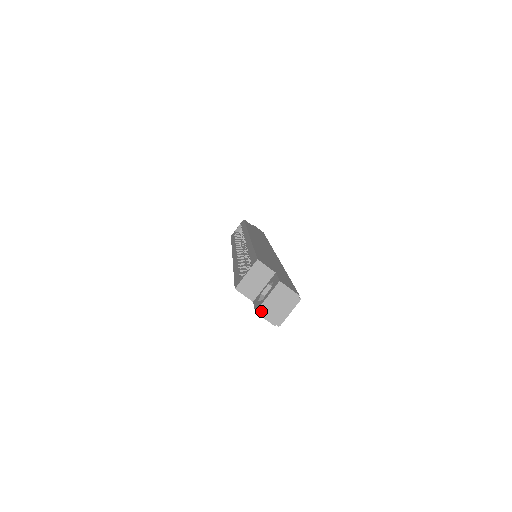
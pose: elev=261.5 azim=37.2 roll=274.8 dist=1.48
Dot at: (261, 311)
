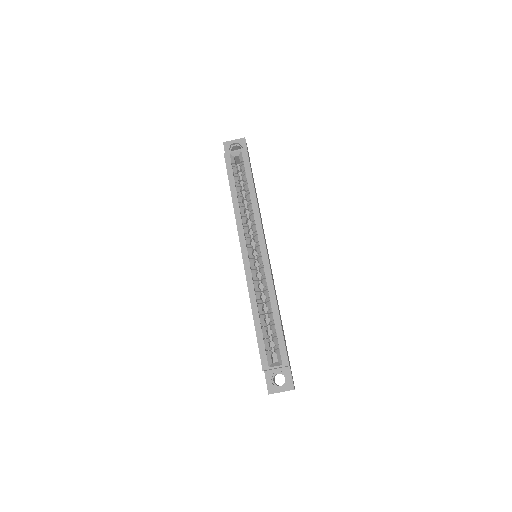
Dot at: occluded
